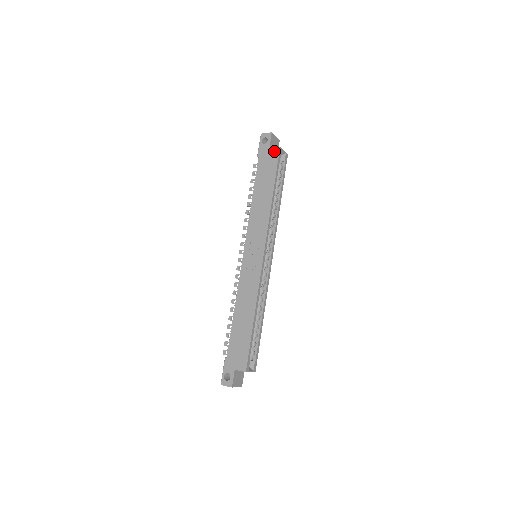
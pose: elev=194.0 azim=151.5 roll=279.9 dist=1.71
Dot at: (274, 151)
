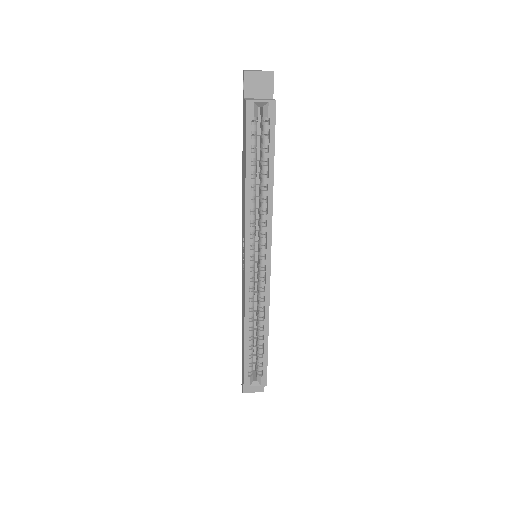
Dot at: (245, 107)
